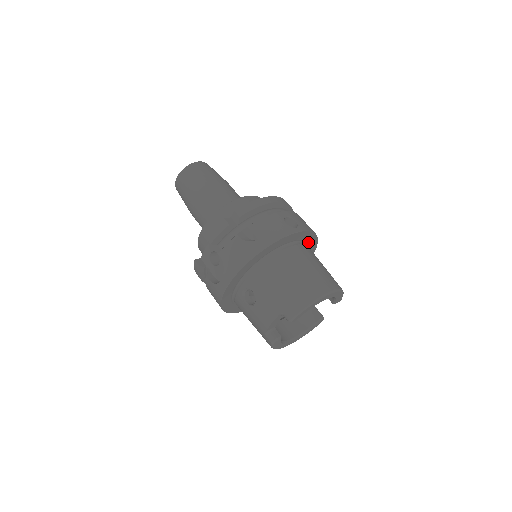
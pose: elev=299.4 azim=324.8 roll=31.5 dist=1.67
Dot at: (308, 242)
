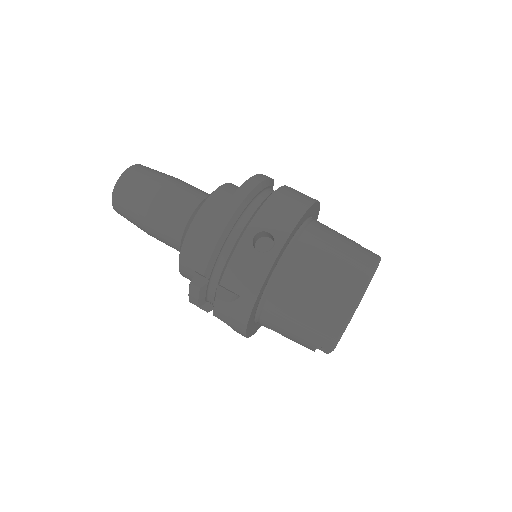
Dot at: (301, 223)
